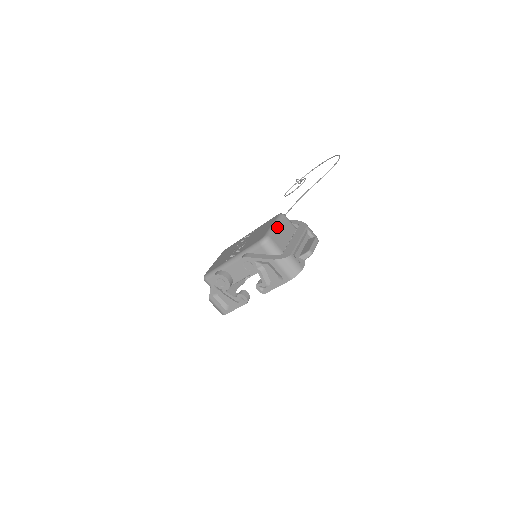
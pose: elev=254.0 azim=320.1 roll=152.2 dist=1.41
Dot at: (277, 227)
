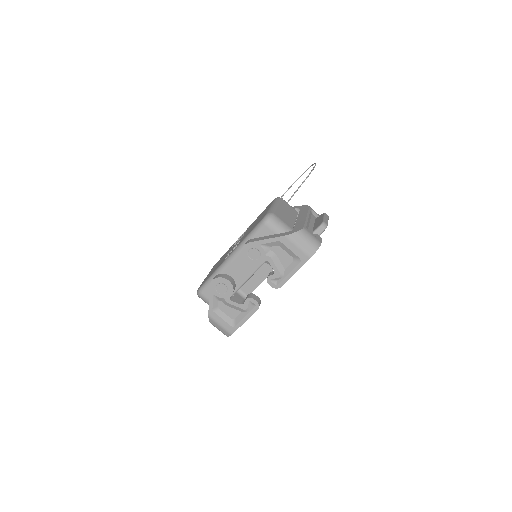
Dot at: (278, 206)
